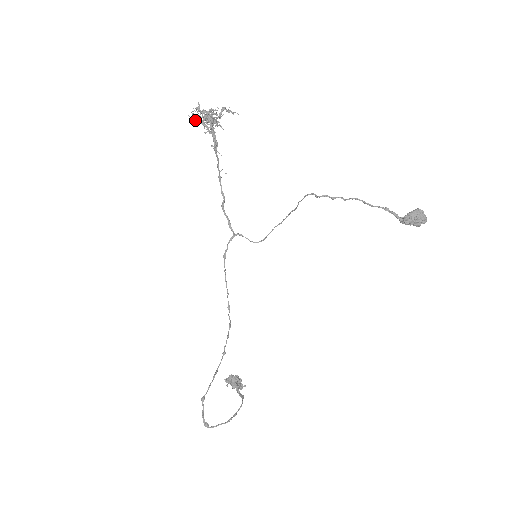
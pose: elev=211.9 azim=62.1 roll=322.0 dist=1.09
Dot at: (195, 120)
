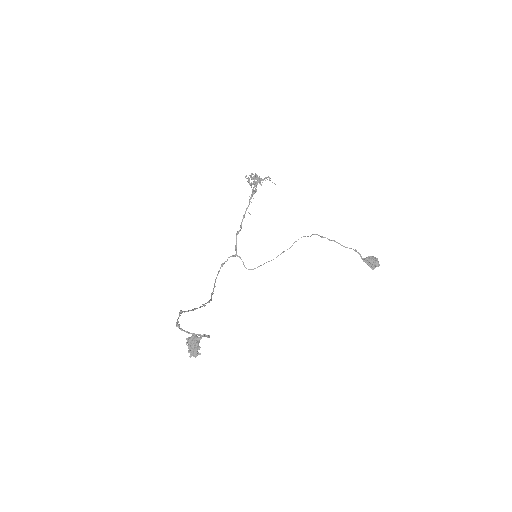
Dot at: (248, 177)
